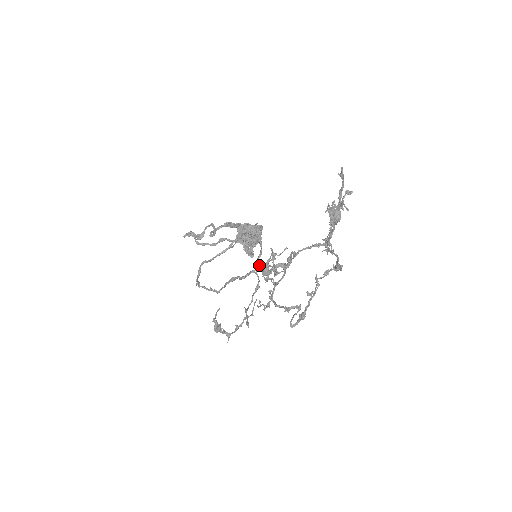
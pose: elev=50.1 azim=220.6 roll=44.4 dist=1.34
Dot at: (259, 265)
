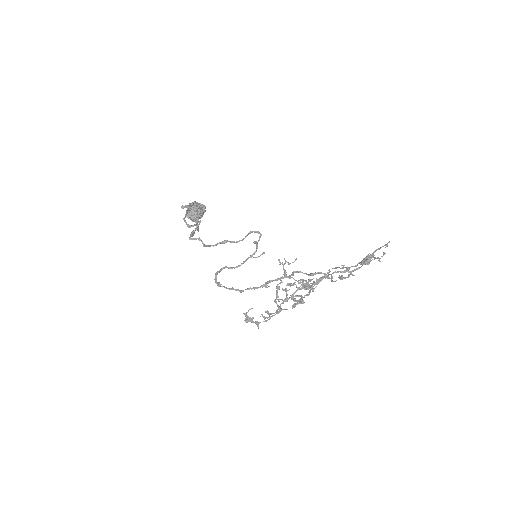
Dot at: (301, 282)
